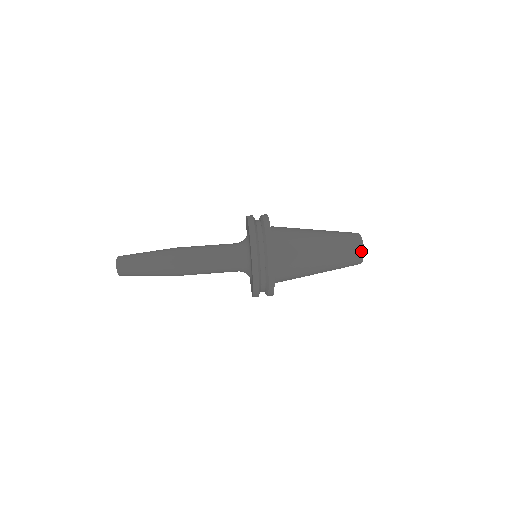
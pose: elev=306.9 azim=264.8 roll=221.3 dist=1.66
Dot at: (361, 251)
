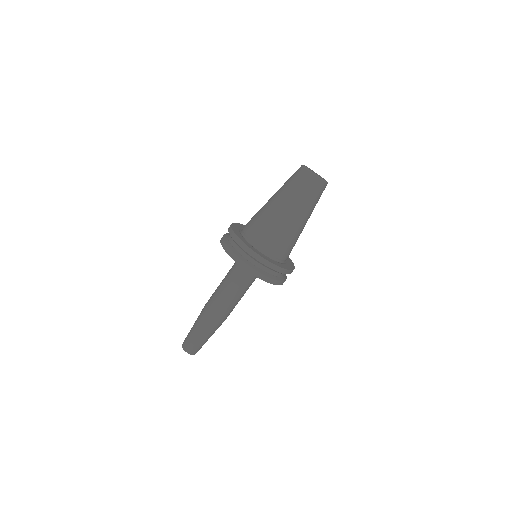
Dot at: (325, 185)
